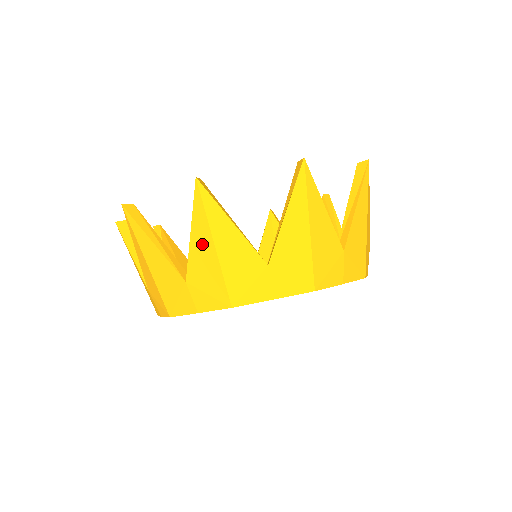
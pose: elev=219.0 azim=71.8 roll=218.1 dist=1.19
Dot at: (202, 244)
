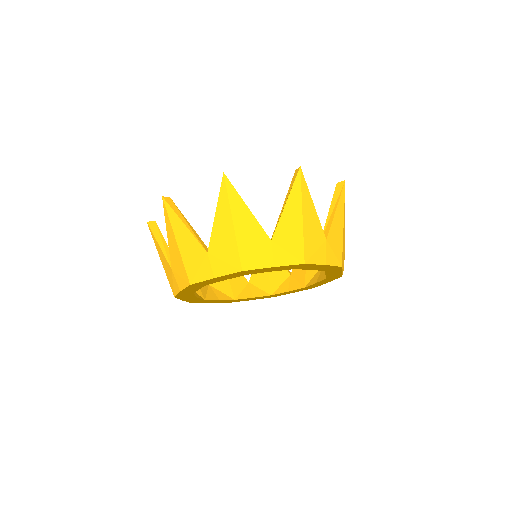
Dot at: (172, 241)
